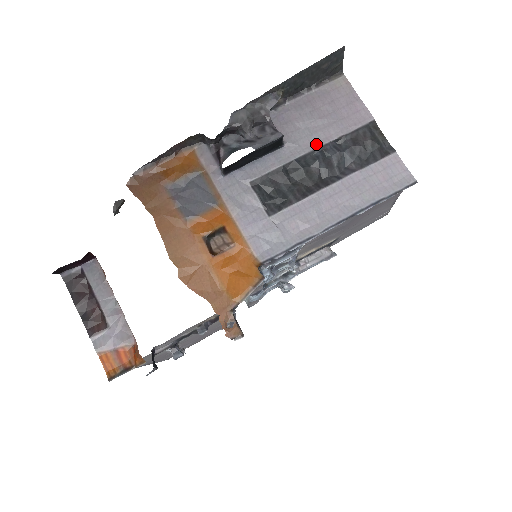
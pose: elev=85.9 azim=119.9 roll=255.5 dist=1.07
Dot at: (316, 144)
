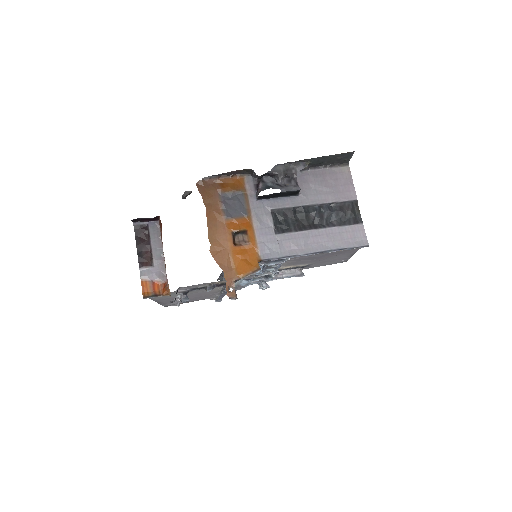
Dot at: (318, 201)
